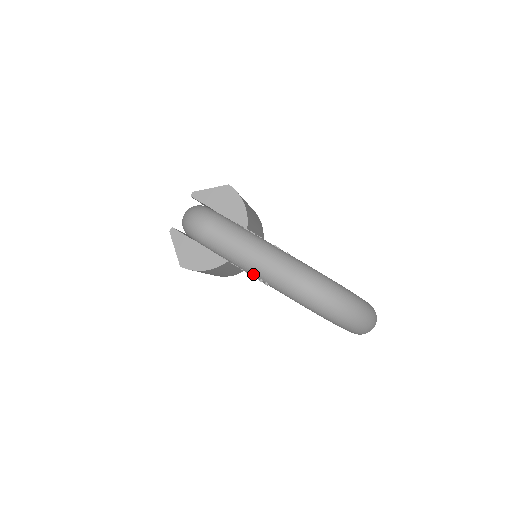
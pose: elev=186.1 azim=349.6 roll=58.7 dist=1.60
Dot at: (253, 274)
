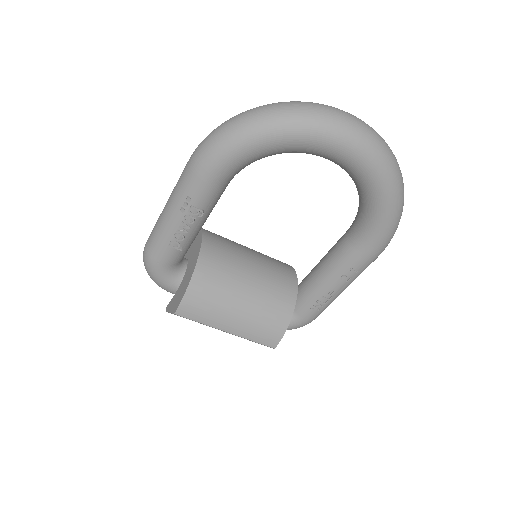
Dot at: (180, 212)
